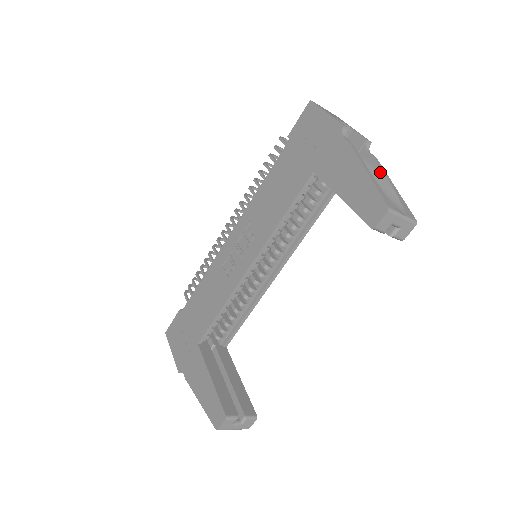
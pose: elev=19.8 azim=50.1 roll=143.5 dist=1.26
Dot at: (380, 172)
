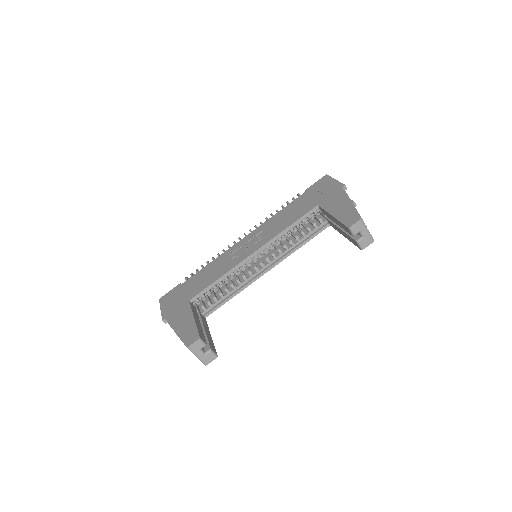
Dot at: occluded
